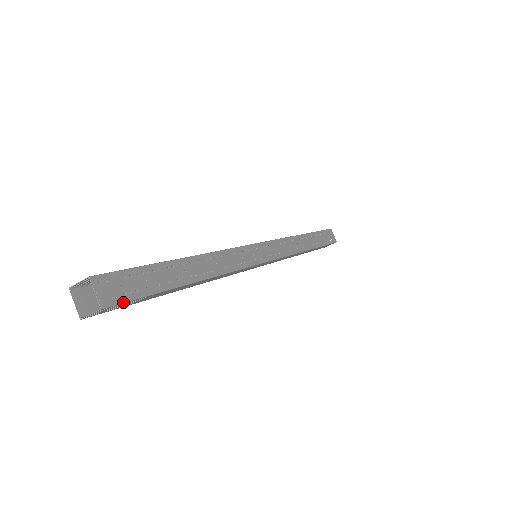
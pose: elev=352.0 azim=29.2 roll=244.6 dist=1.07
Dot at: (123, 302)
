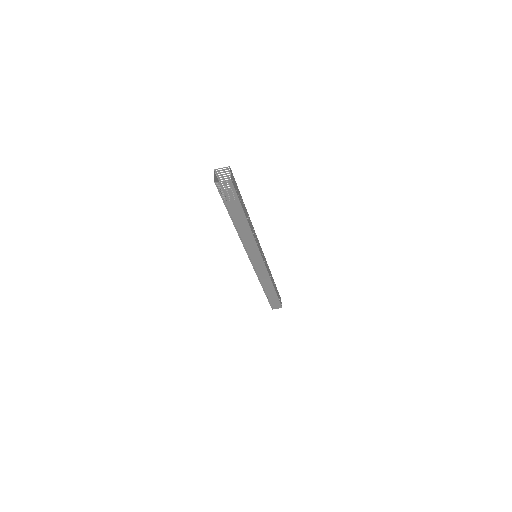
Dot at: (234, 187)
